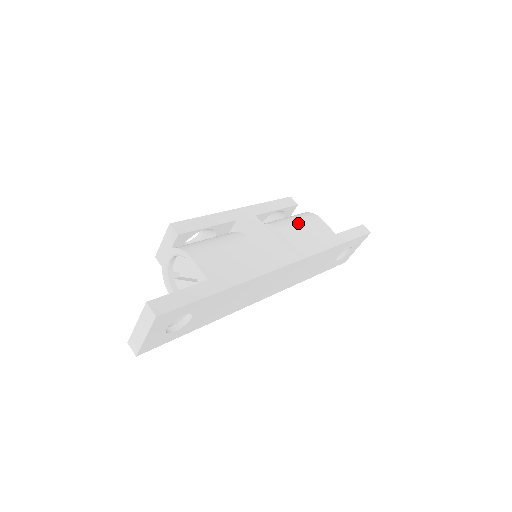
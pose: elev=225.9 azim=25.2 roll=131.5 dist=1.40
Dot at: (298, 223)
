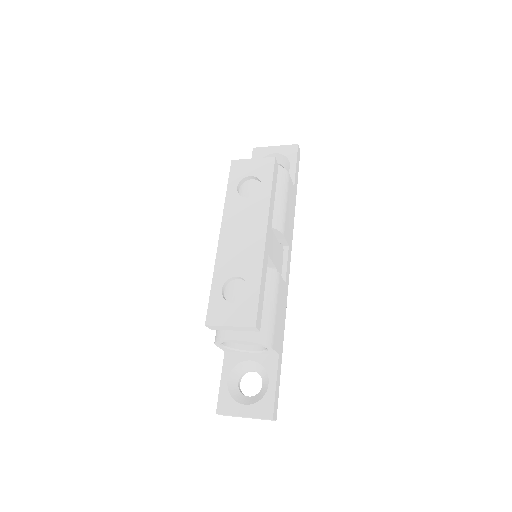
Dot at: (286, 205)
